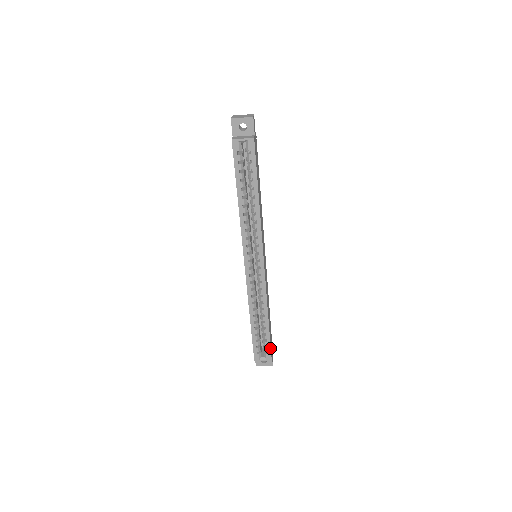
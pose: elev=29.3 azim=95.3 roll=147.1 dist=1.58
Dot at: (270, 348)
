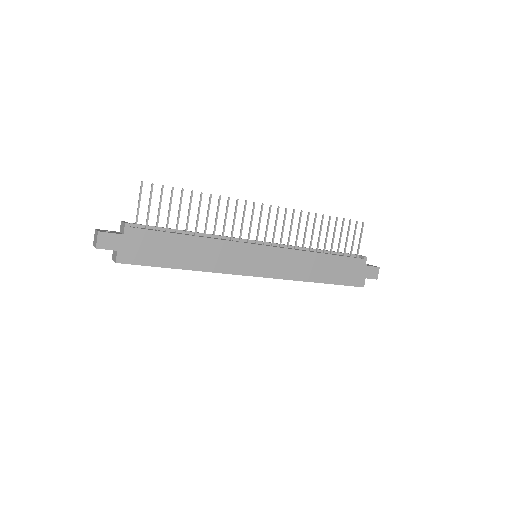
Dot at: occluded
